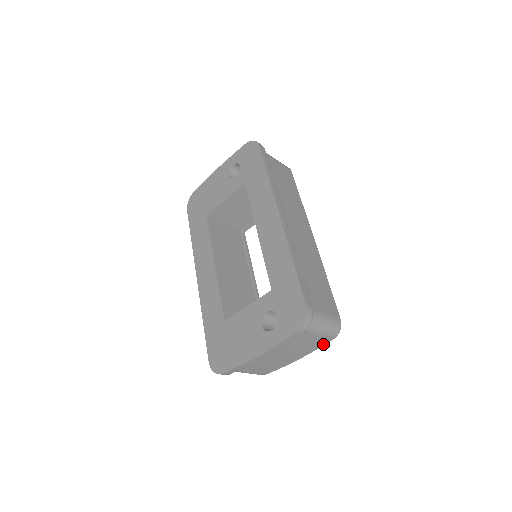
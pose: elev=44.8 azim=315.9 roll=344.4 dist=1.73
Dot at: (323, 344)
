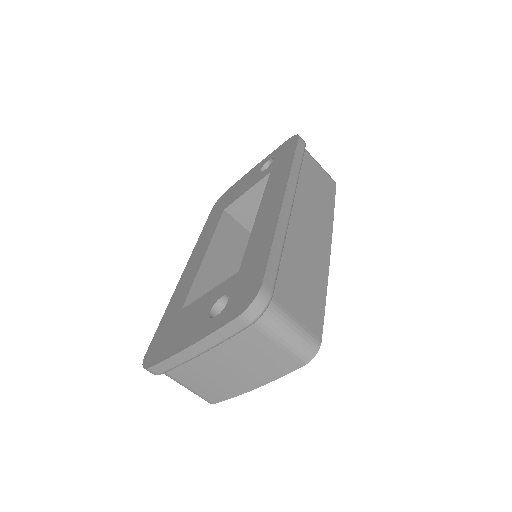
Dot at: (288, 370)
